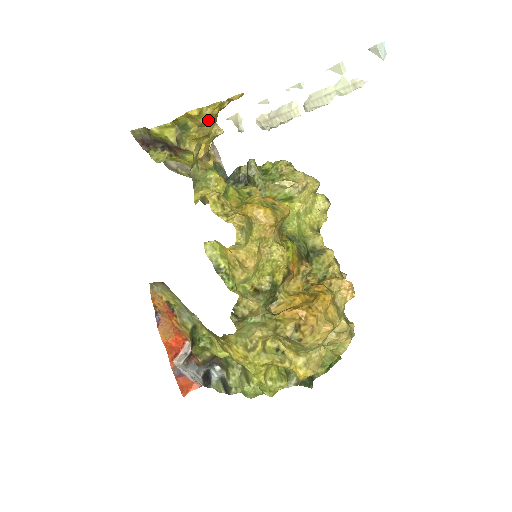
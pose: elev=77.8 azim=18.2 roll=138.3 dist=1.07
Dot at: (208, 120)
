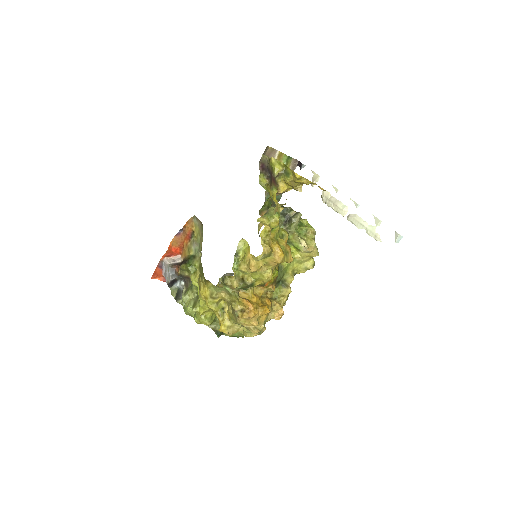
Dot at: (300, 183)
